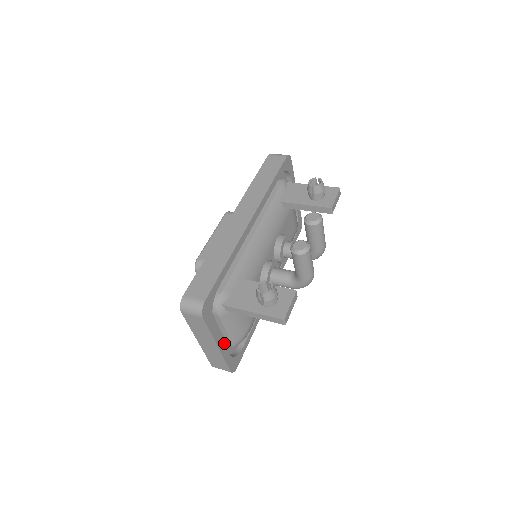
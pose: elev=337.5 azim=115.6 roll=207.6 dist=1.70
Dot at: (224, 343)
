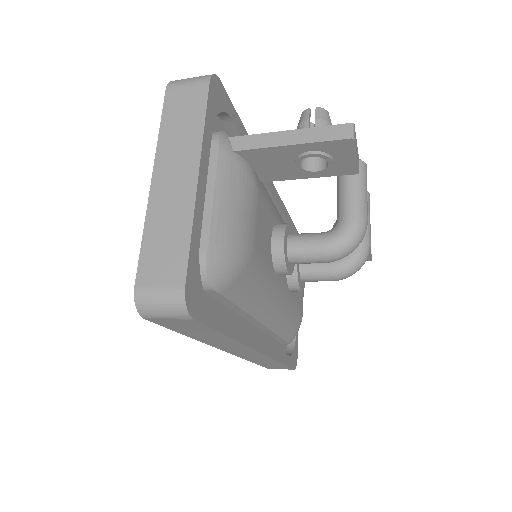
Dot at: occluded
